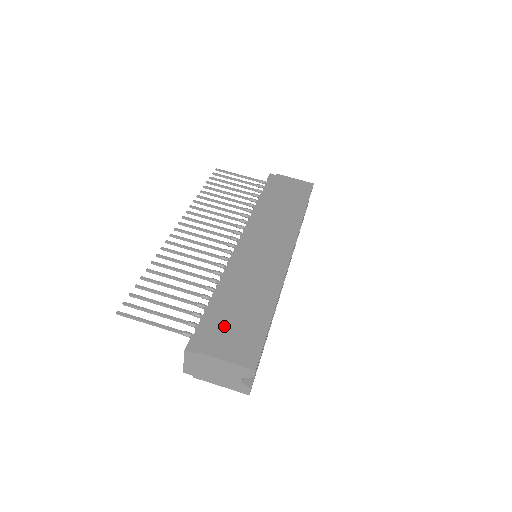
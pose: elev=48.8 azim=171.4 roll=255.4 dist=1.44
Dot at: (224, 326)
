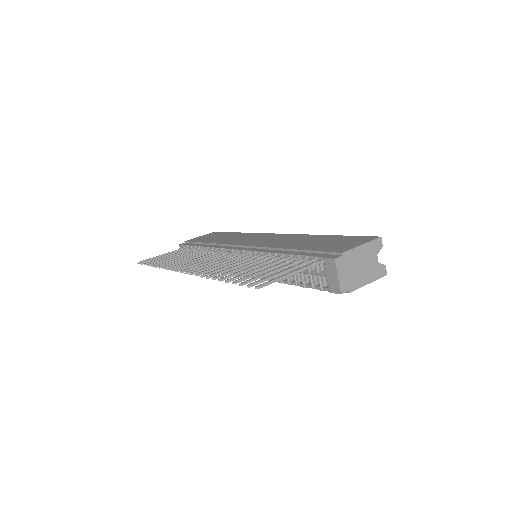
Dot at: (326, 246)
